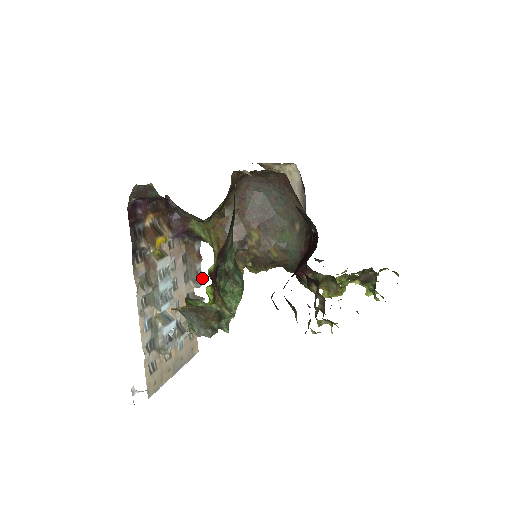
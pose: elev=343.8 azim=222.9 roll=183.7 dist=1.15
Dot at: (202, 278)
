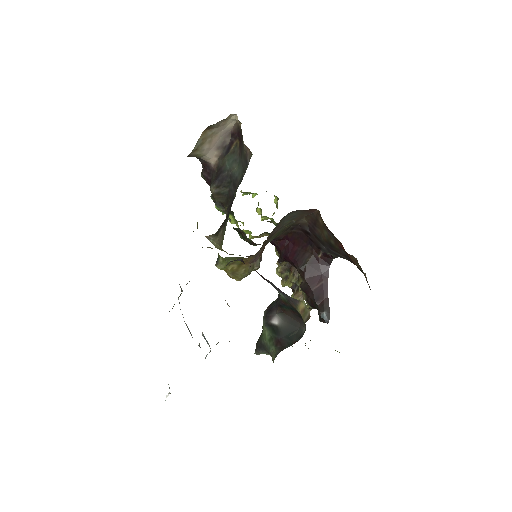
Dot at: occluded
